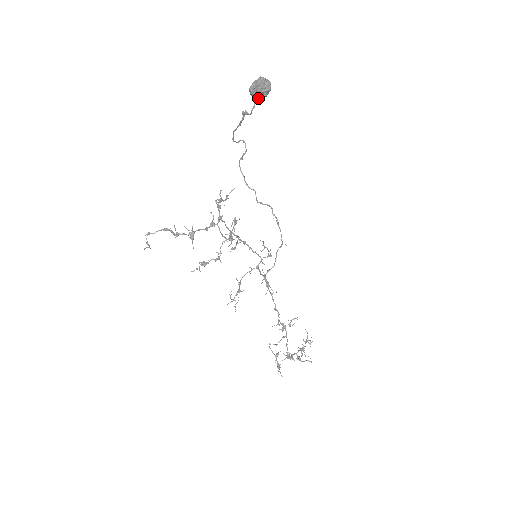
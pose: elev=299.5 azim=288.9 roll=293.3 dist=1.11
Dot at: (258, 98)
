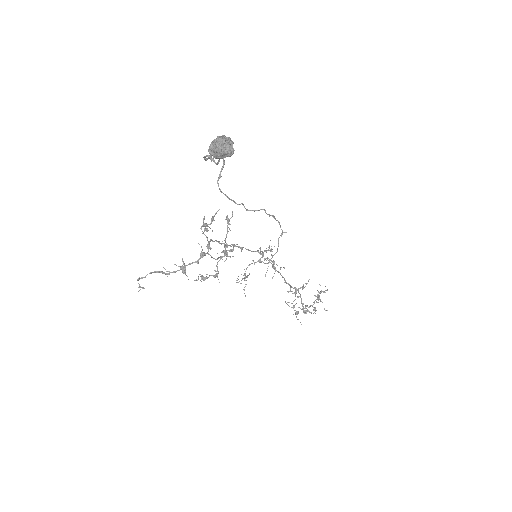
Dot at: occluded
